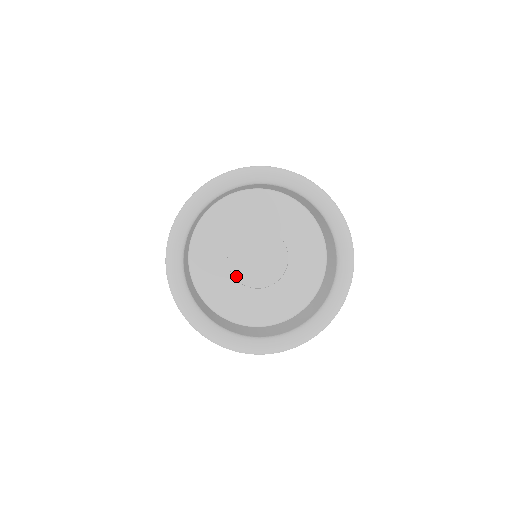
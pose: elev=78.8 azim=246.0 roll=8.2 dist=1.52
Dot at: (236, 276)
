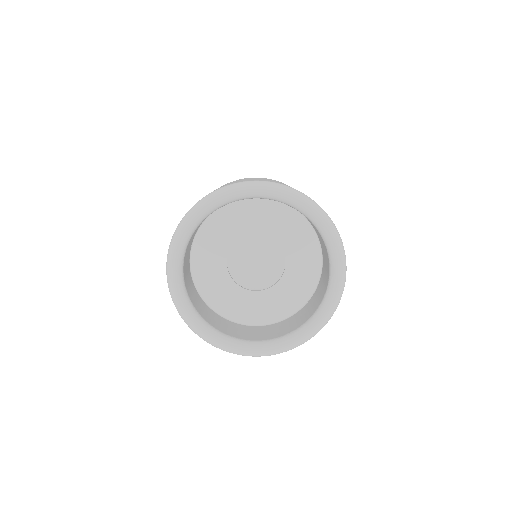
Dot at: (252, 268)
